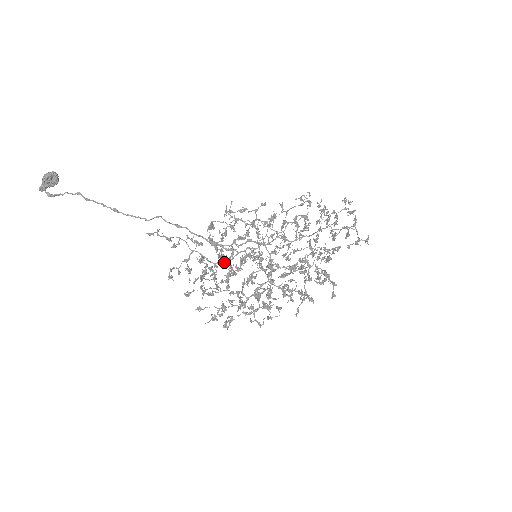
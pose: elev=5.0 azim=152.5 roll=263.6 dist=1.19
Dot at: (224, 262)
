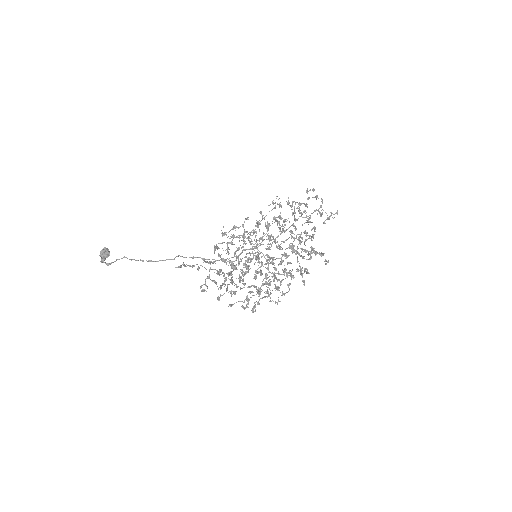
Dot at: (234, 269)
